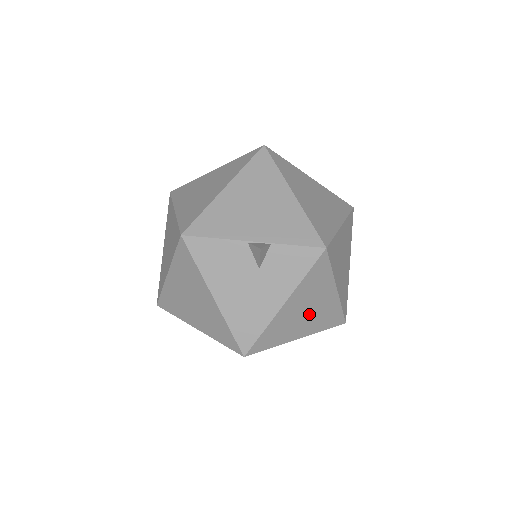
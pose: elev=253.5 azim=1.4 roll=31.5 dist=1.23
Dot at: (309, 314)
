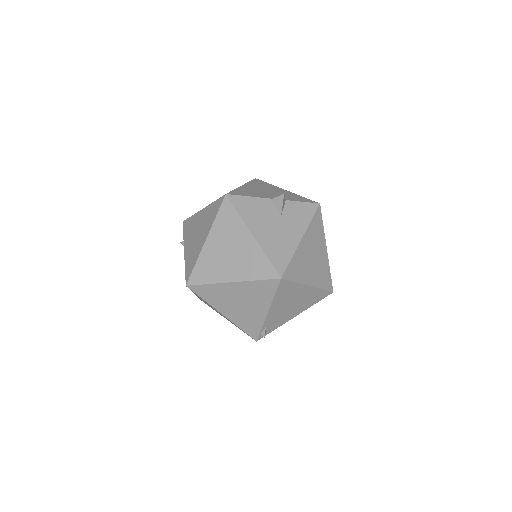
Dot at: (314, 262)
